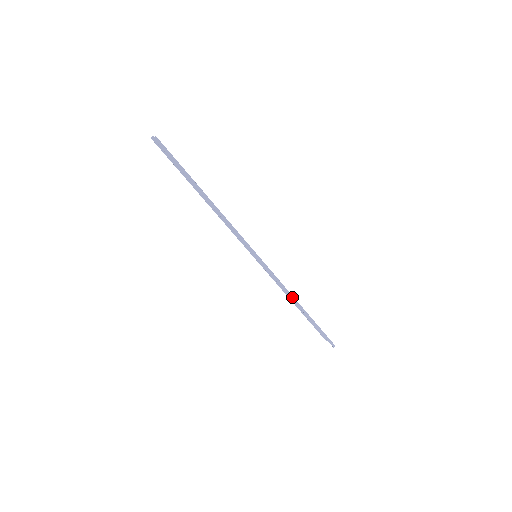
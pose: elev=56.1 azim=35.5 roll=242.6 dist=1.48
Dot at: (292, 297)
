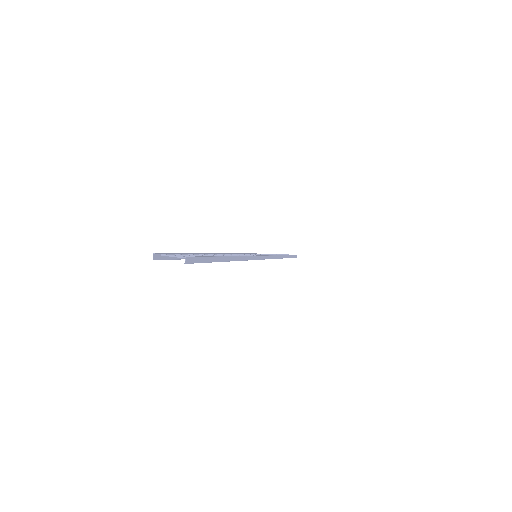
Dot at: (281, 257)
